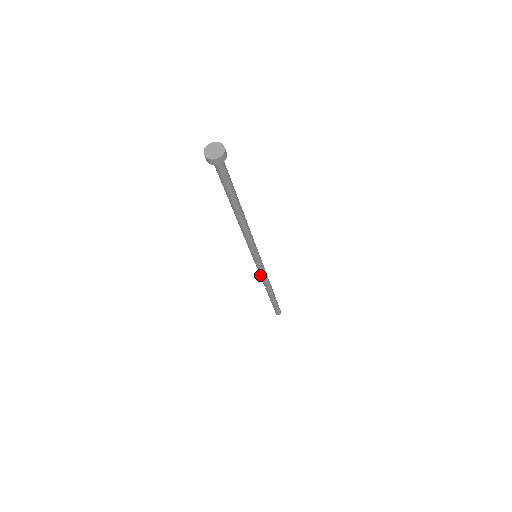
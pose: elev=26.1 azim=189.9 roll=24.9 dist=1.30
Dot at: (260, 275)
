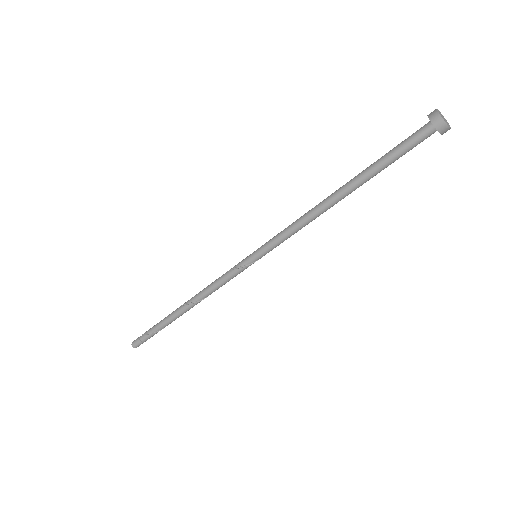
Dot at: (220, 284)
